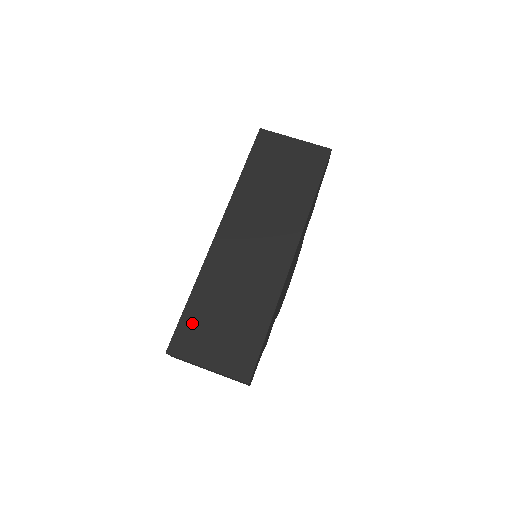
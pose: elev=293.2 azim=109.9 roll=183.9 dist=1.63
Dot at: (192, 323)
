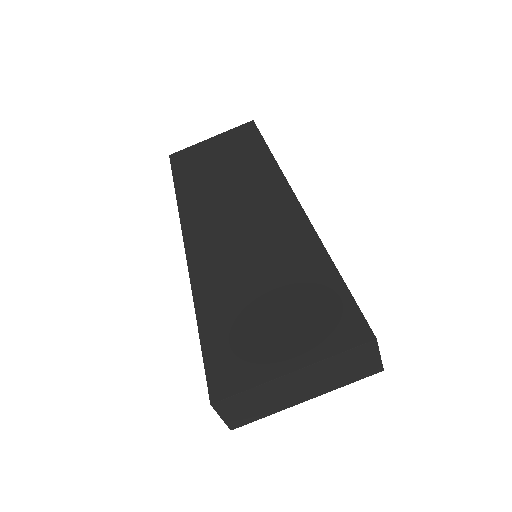
Dot at: (223, 339)
